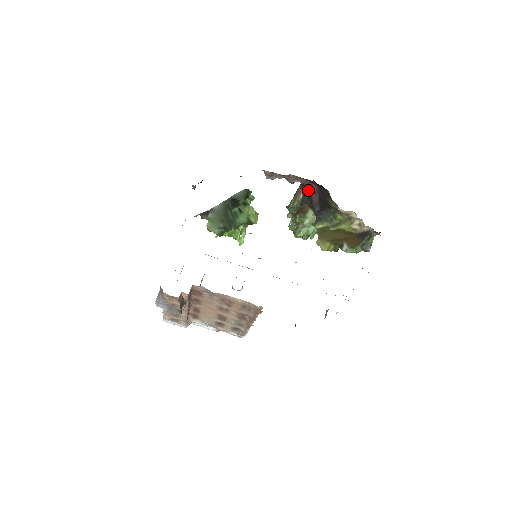
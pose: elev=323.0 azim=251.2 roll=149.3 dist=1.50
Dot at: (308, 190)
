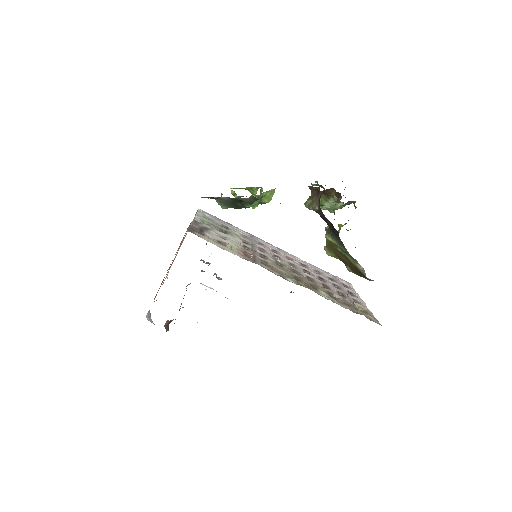
Dot at: (322, 213)
